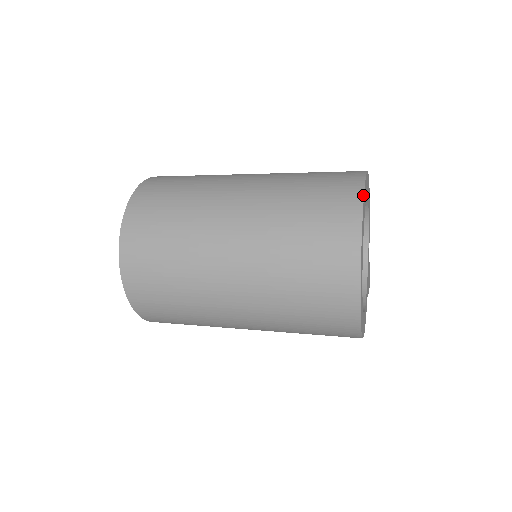
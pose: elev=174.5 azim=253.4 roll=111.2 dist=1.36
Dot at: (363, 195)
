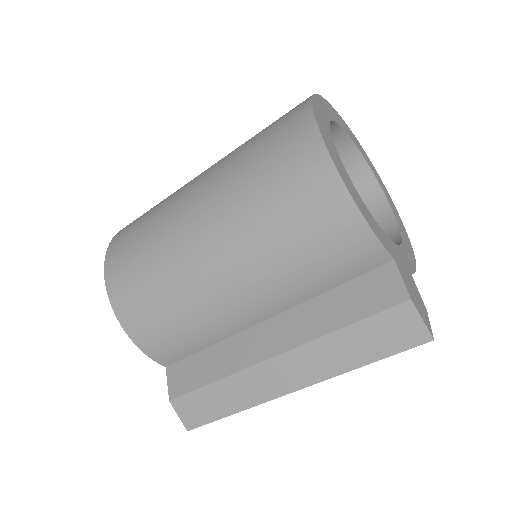
Dot at: (353, 135)
